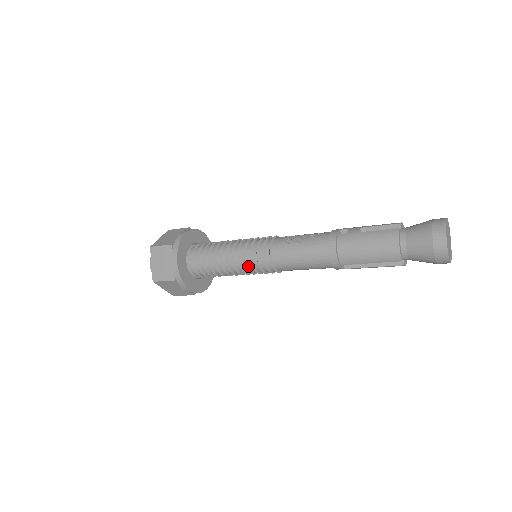
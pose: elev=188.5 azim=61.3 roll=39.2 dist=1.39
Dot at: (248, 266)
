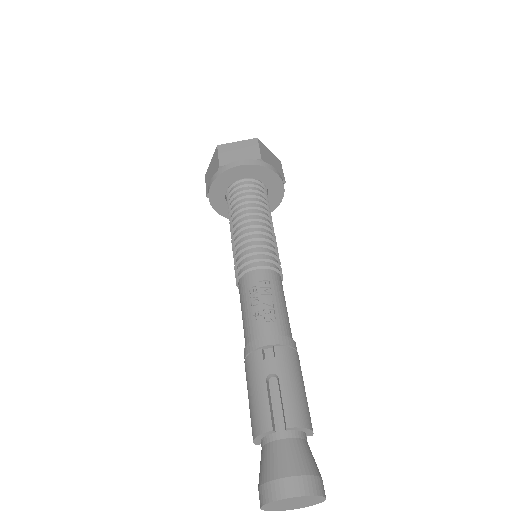
Dot at: occluded
